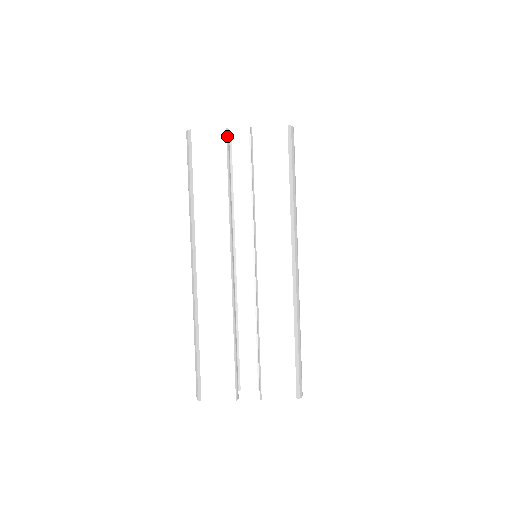
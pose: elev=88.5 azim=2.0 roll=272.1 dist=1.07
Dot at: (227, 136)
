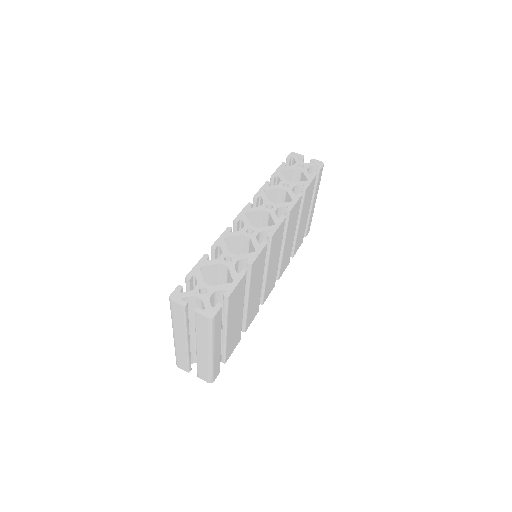
Dot at: (185, 308)
